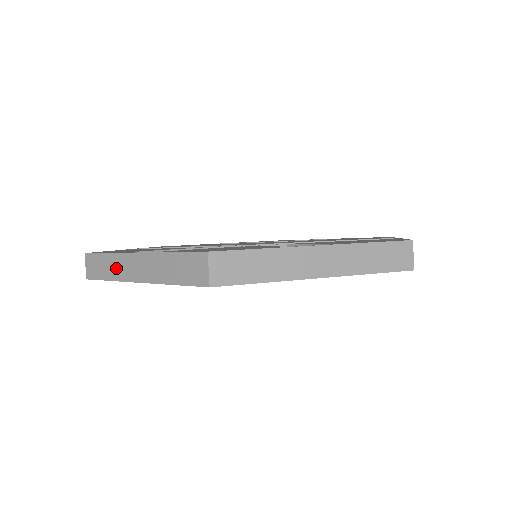
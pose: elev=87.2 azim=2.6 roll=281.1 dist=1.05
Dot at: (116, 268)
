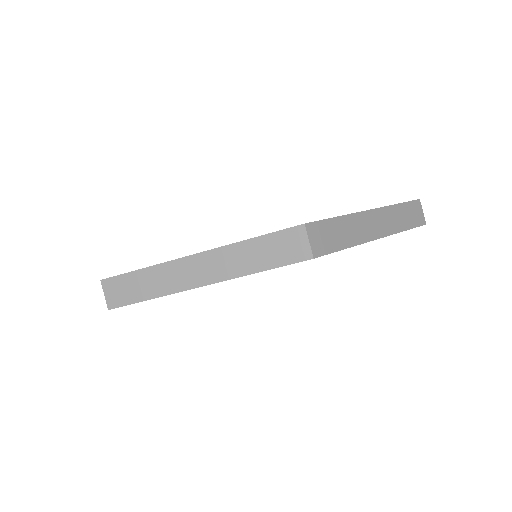
Dot at: (162, 281)
